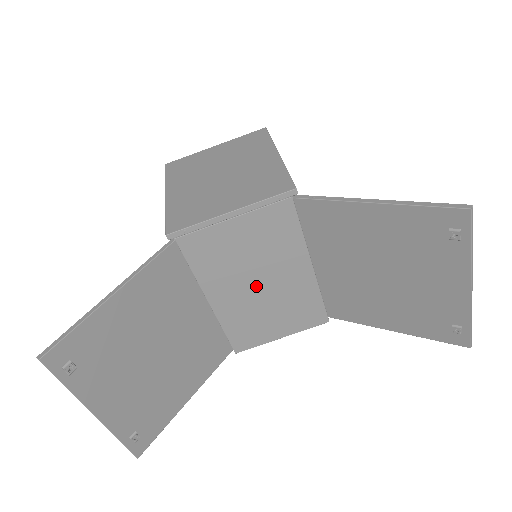
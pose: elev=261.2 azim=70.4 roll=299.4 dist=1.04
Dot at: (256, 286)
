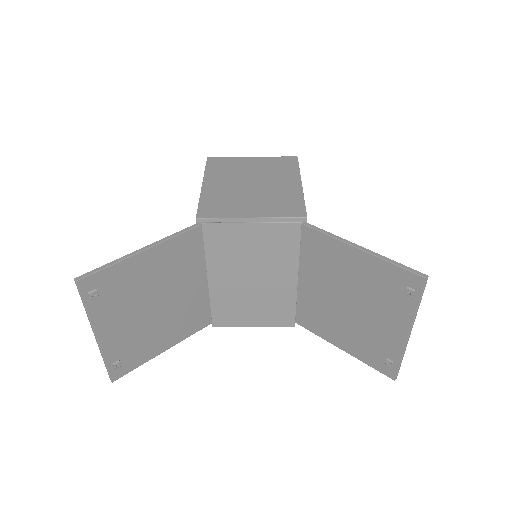
Dot at: (249, 280)
